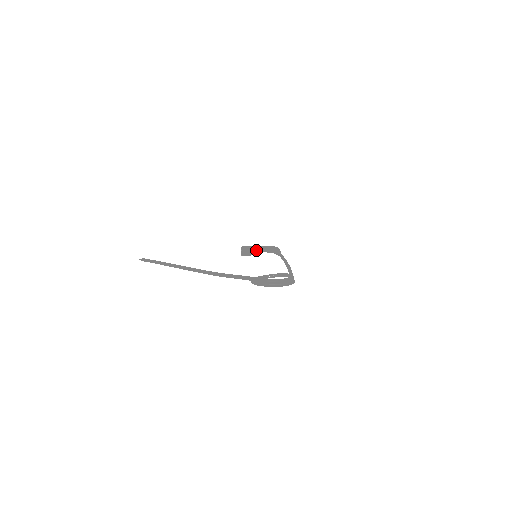
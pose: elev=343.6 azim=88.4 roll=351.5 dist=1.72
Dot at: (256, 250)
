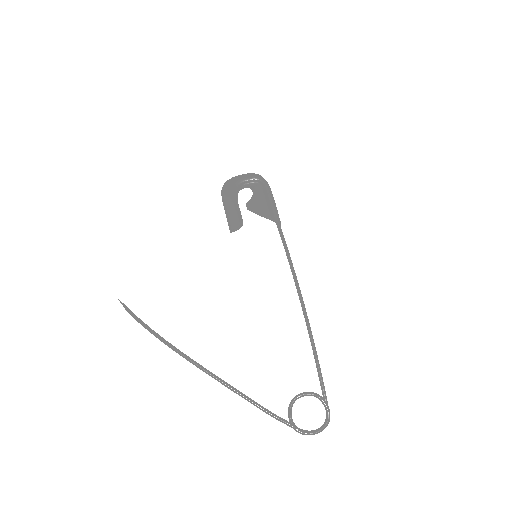
Dot at: (239, 185)
